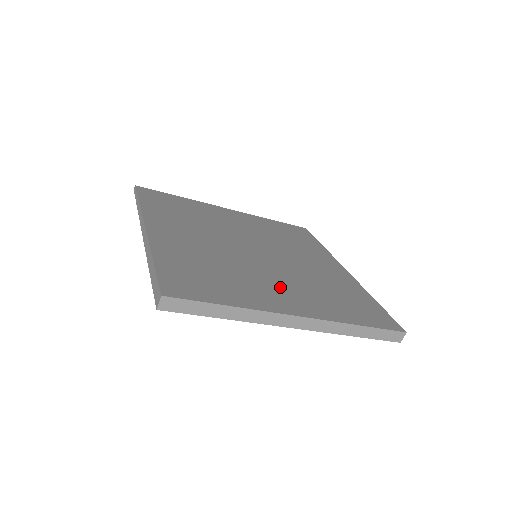
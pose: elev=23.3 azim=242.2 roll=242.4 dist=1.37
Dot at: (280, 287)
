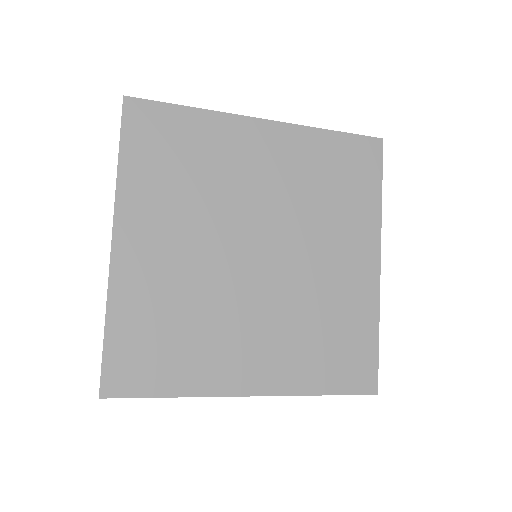
Dot at: (252, 340)
